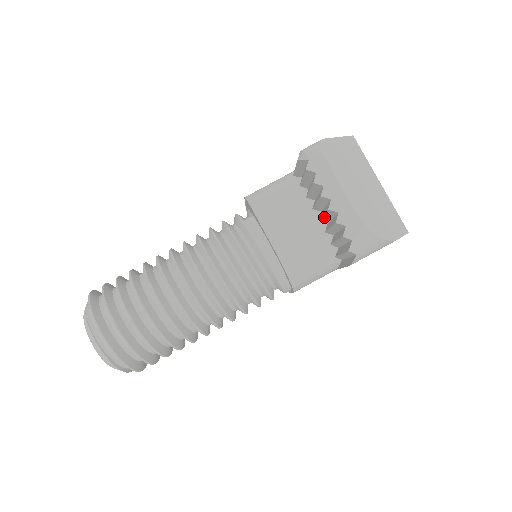
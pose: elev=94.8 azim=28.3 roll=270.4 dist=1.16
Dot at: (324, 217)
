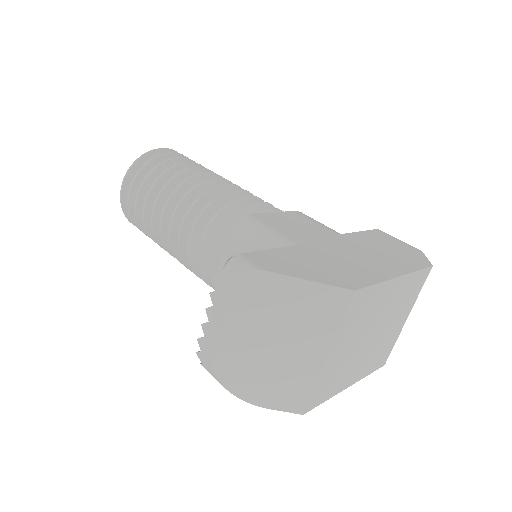
Dot at: occluded
